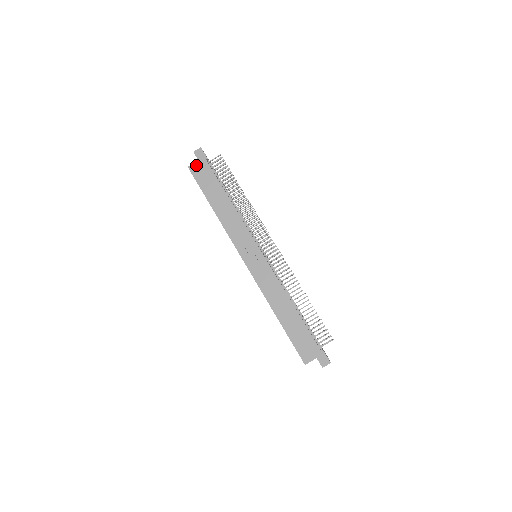
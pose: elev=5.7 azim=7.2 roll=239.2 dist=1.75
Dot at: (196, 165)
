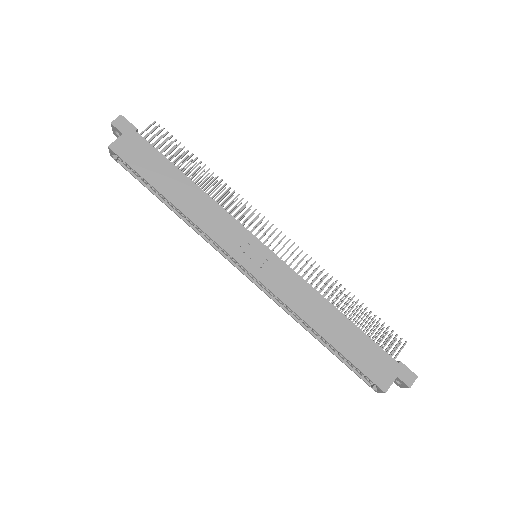
Dot at: (121, 141)
